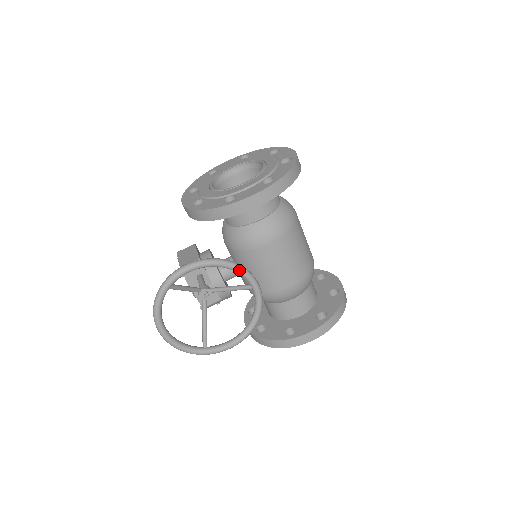
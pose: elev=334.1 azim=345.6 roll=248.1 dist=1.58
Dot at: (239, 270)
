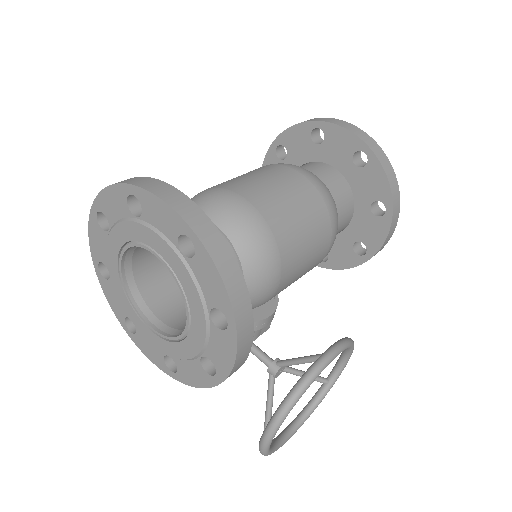
Dot at: occluded
